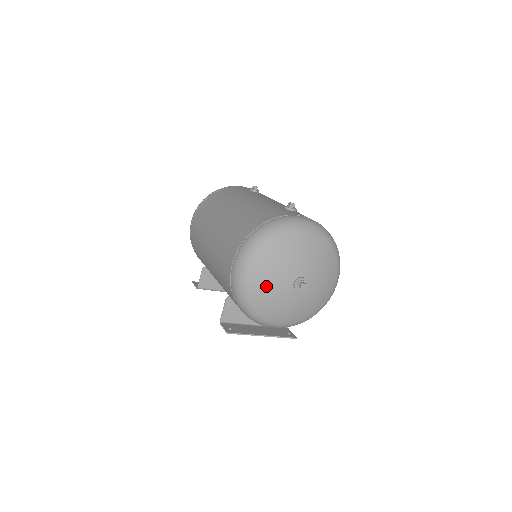
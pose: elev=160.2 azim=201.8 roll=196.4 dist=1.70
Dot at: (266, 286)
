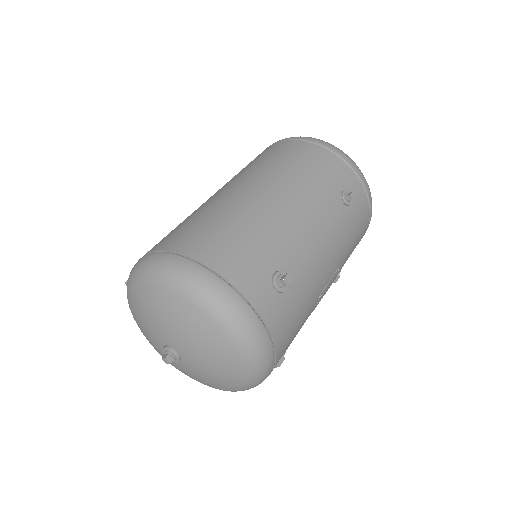
Dot at: (142, 312)
